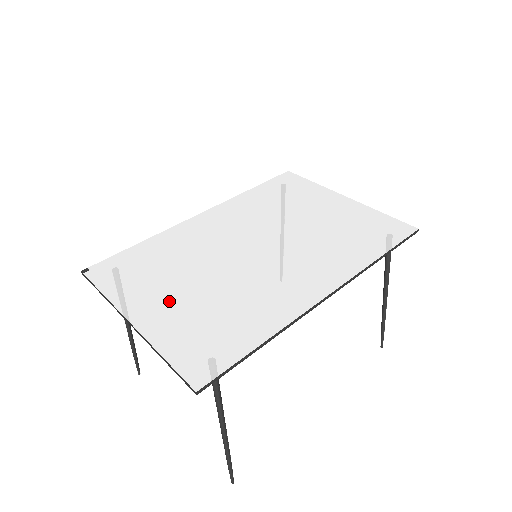
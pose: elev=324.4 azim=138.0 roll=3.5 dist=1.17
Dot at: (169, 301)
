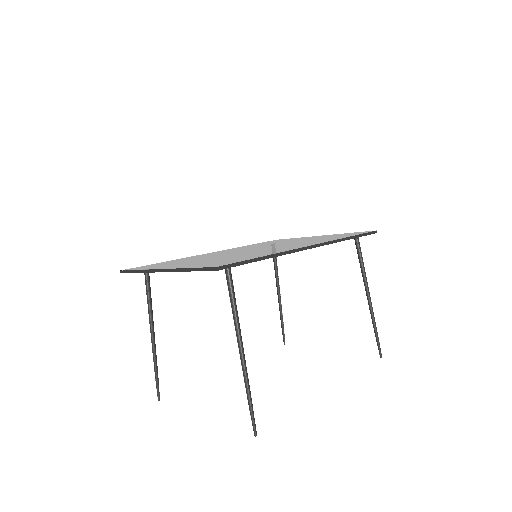
Dot at: occluded
